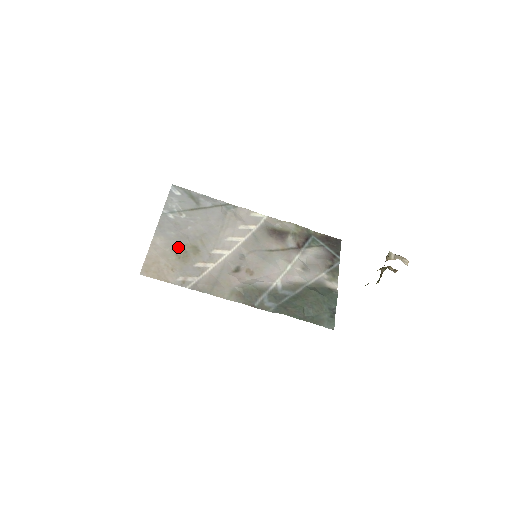
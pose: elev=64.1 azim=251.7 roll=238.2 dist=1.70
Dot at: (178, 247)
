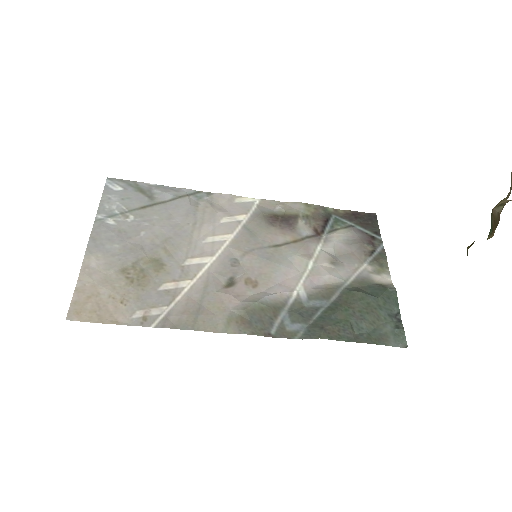
Dot at: (128, 265)
